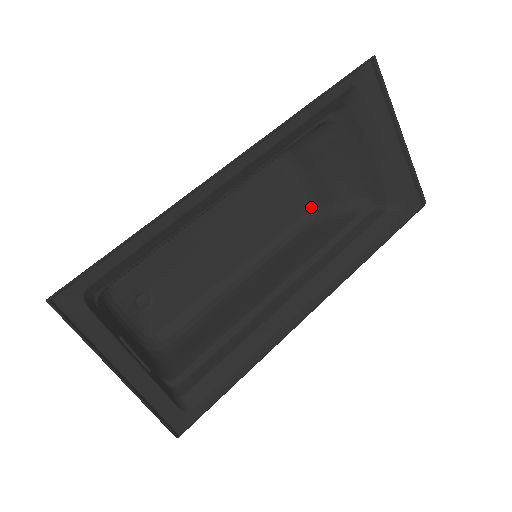
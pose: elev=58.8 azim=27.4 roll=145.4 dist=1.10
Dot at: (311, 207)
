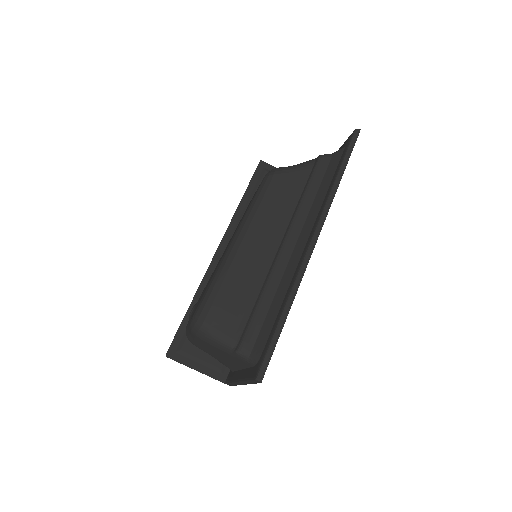
Dot at: occluded
